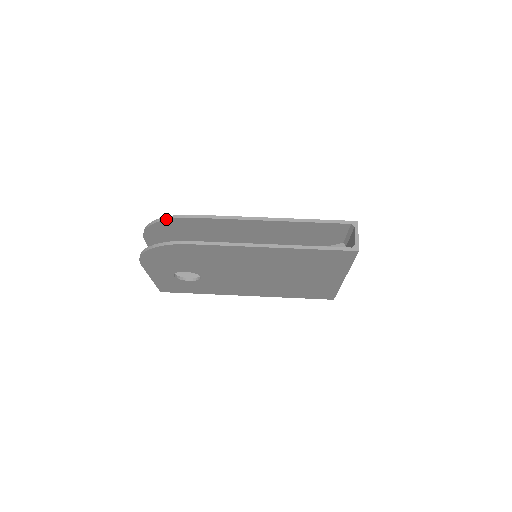
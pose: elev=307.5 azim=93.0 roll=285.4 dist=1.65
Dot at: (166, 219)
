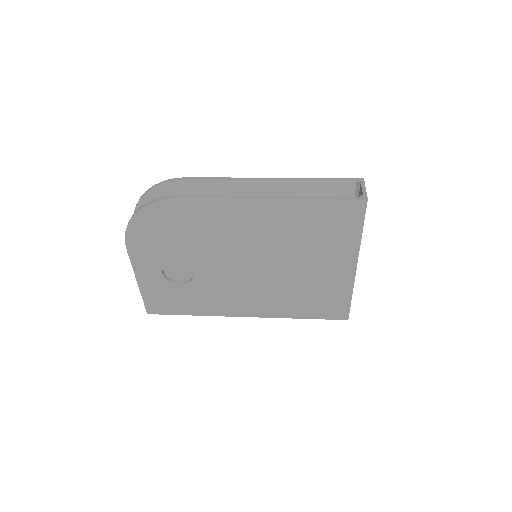
Dot at: (158, 184)
